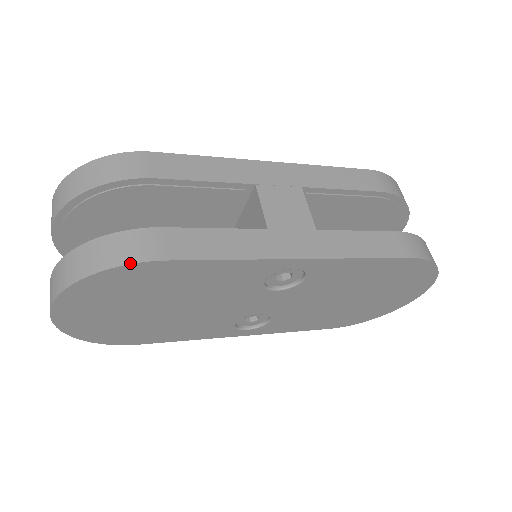
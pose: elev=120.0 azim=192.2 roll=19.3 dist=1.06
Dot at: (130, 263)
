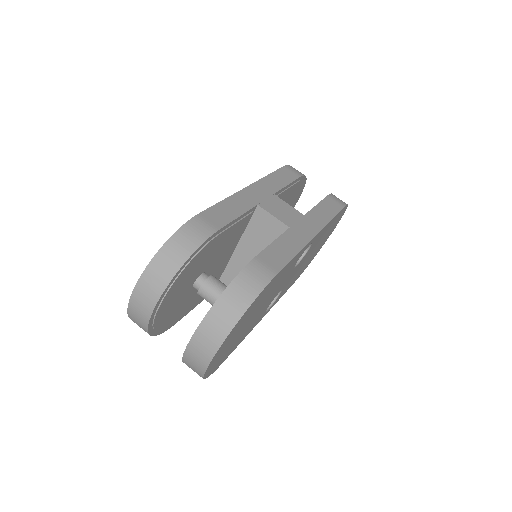
Dot at: (266, 286)
